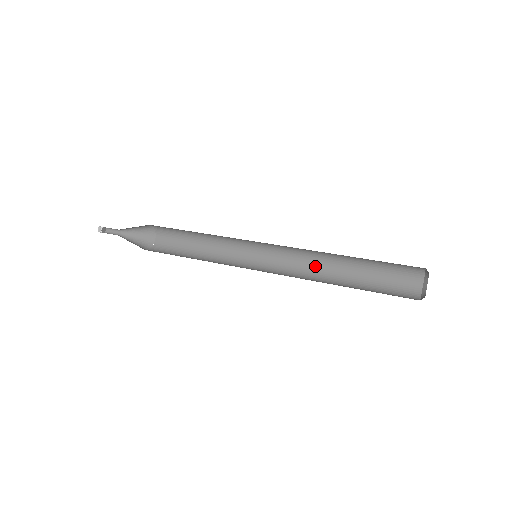
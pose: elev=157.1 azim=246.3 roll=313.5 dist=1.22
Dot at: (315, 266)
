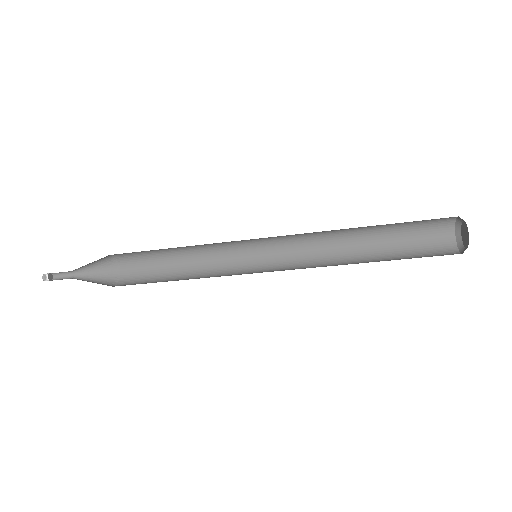
Dot at: occluded
